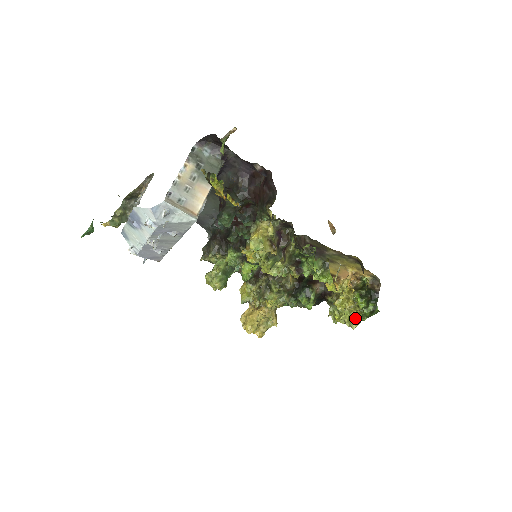
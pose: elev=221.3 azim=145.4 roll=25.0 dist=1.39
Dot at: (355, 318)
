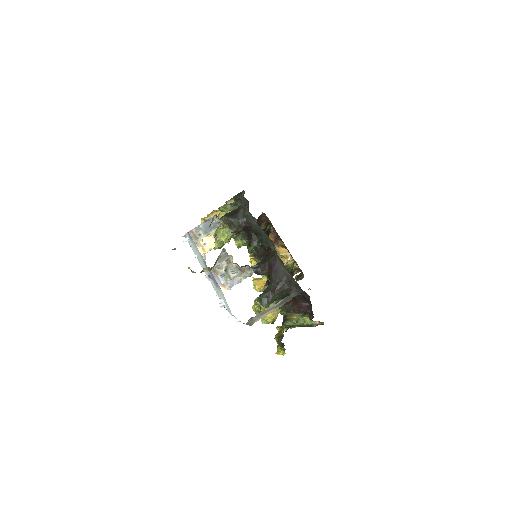
Dot at: occluded
